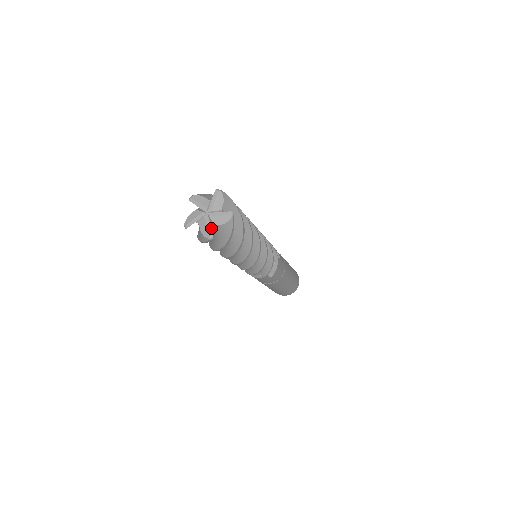
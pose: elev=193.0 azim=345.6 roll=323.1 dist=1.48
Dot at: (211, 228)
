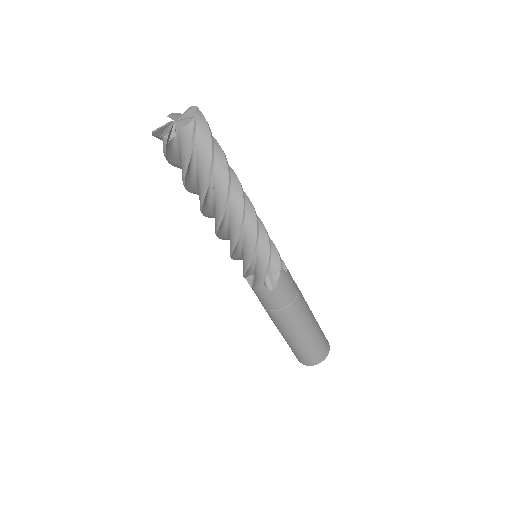
Dot at: occluded
